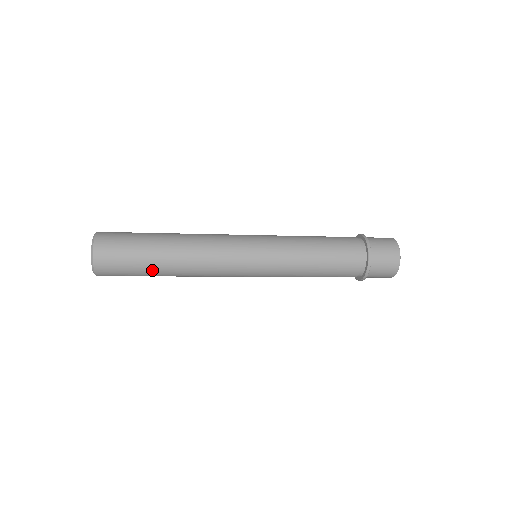
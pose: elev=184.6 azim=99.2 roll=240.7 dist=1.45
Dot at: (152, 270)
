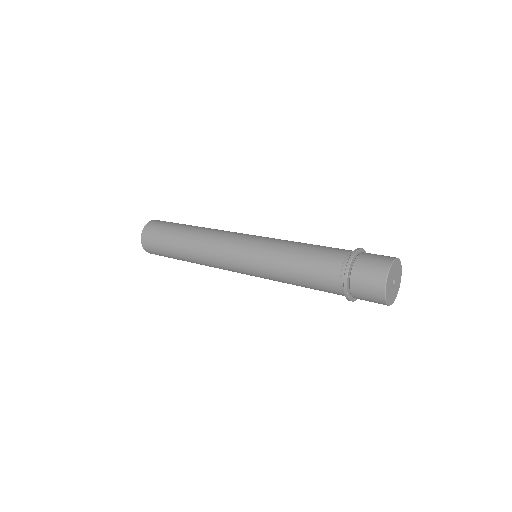
Dot at: (177, 257)
